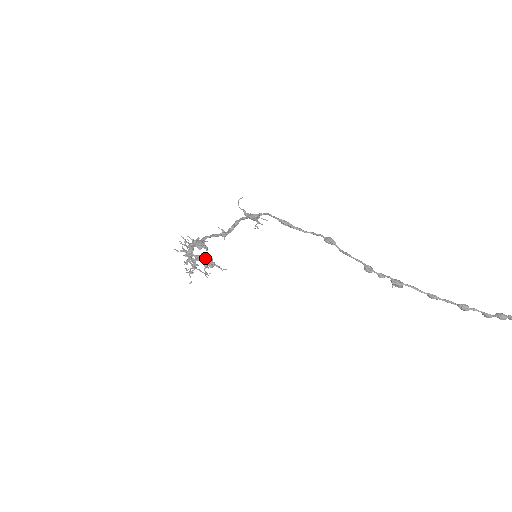
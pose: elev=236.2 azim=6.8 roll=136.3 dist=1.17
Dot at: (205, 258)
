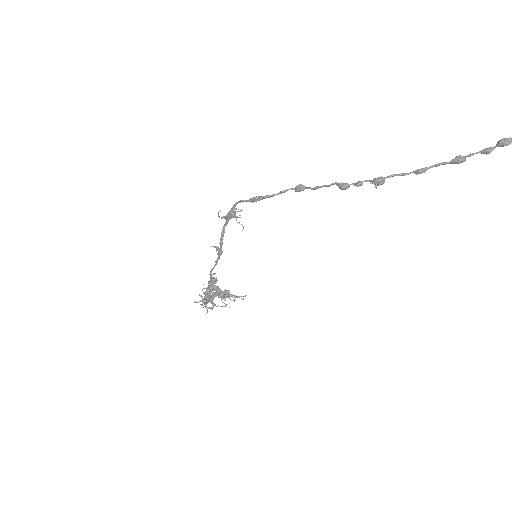
Dot at: (219, 291)
